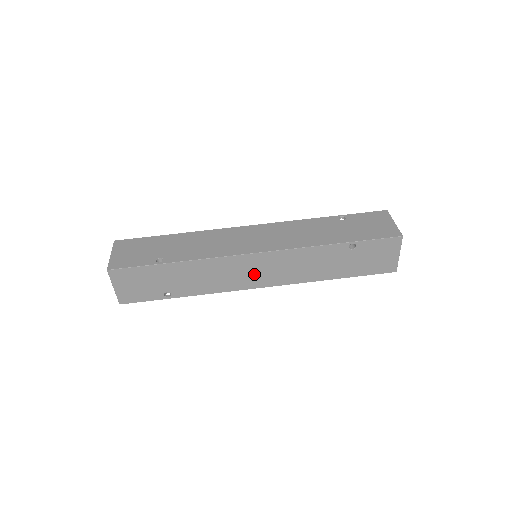
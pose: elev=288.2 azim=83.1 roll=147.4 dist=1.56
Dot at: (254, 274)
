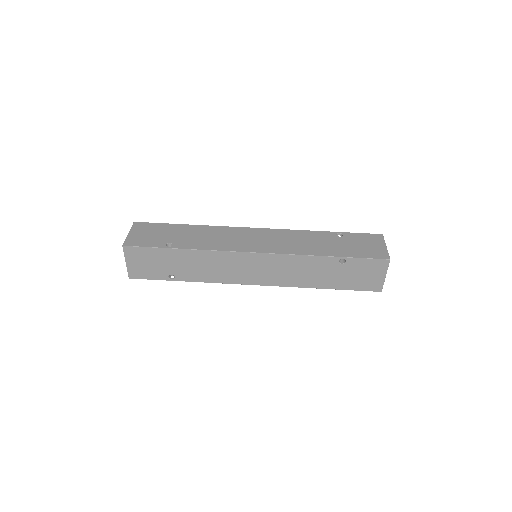
Dot at: (251, 271)
